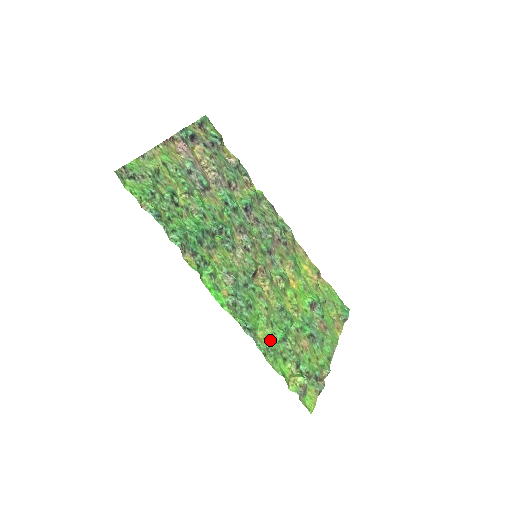
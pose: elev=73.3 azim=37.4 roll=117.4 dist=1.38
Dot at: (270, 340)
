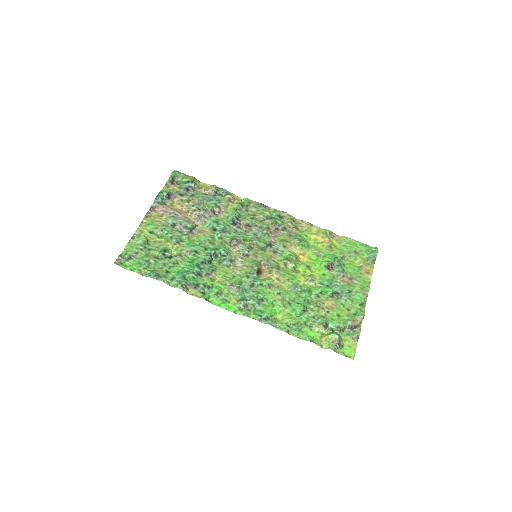
Dot at: (291, 317)
